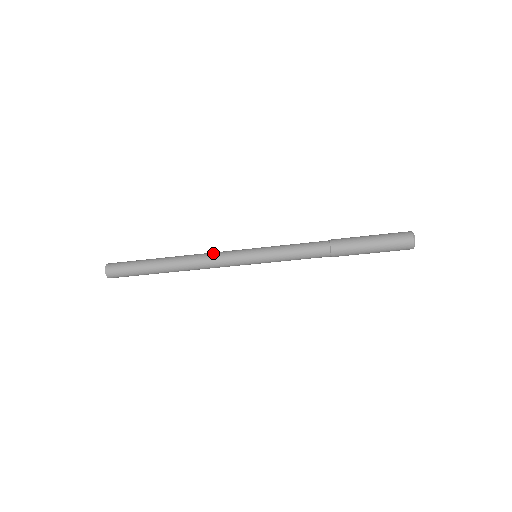
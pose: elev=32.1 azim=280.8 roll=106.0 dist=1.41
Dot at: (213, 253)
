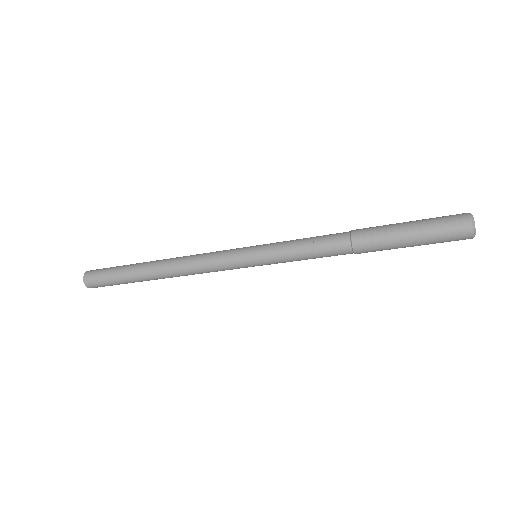
Dot at: (202, 265)
